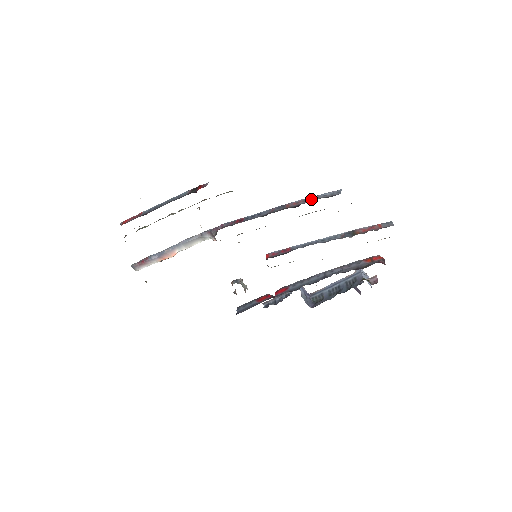
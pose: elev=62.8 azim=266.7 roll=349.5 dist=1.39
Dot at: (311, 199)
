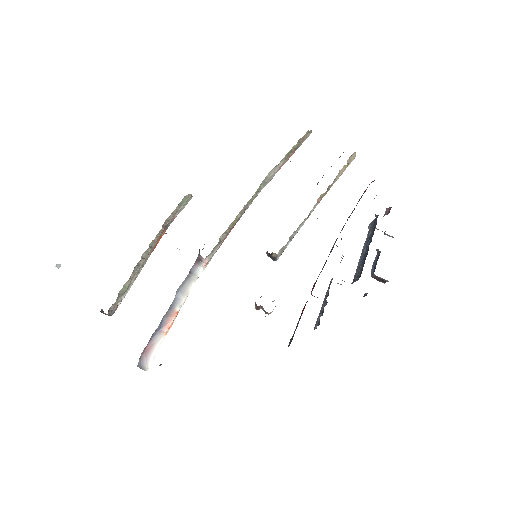
Dot at: occluded
